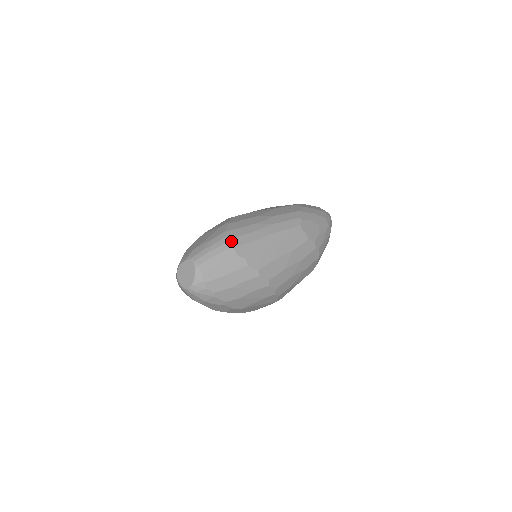
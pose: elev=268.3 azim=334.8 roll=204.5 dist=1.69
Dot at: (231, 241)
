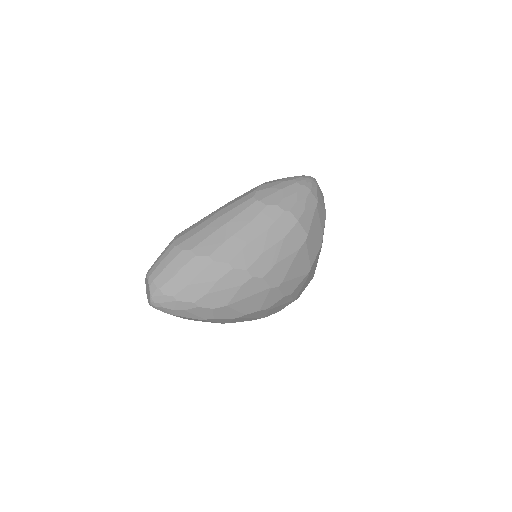
Dot at: (176, 241)
